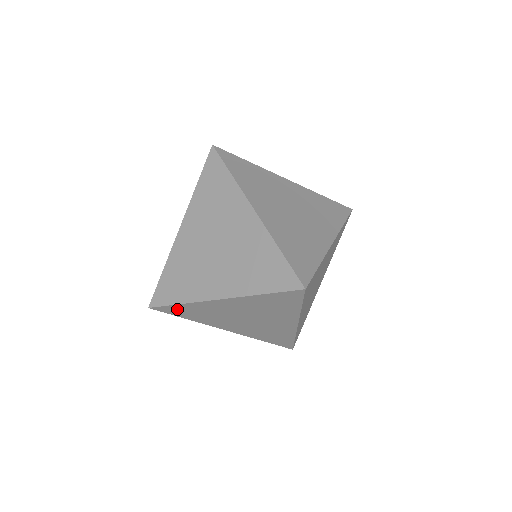
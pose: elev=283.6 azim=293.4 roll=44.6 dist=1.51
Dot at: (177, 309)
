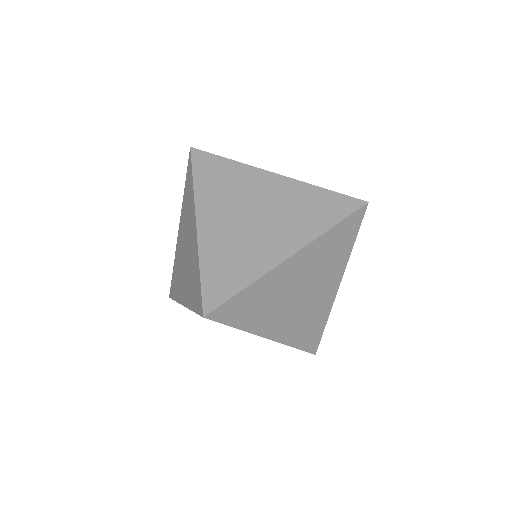
Dot at: occluded
